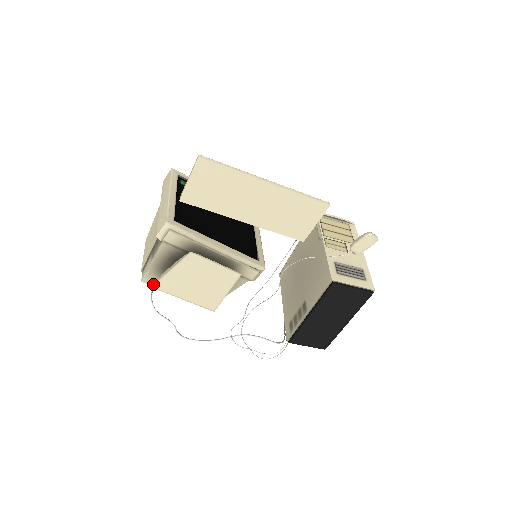
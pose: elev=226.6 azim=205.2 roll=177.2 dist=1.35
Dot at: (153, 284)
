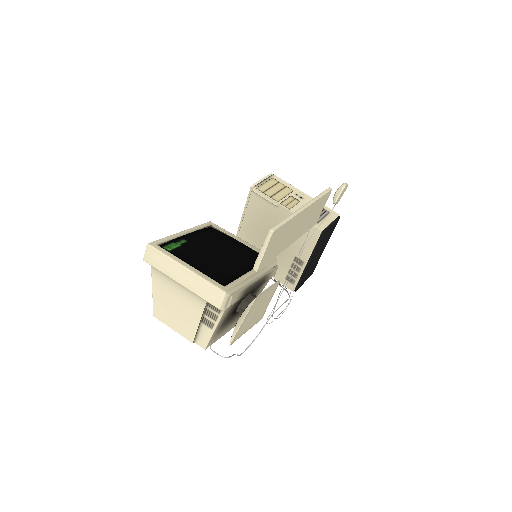
Dot at: (230, 343)
